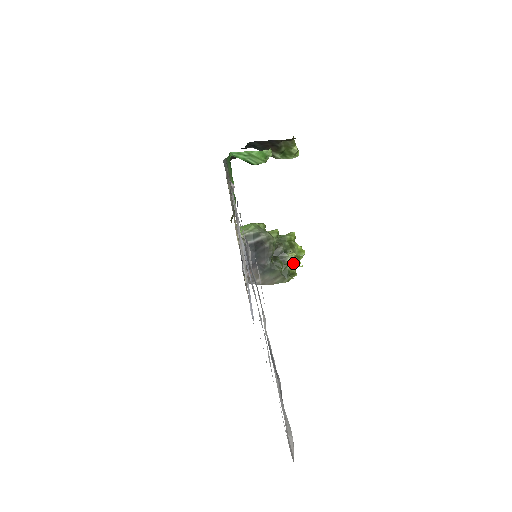
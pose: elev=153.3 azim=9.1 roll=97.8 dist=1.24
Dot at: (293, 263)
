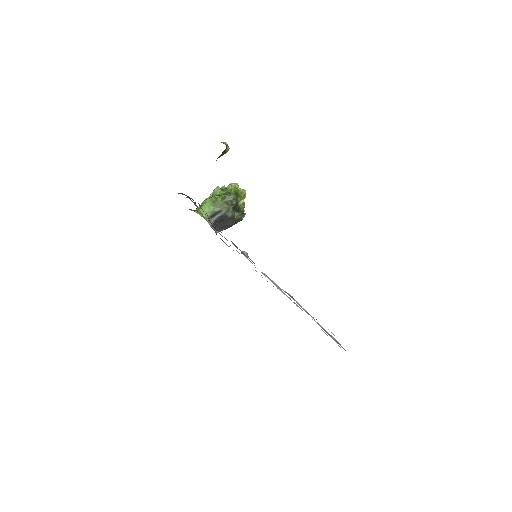
Dot at: occluded
